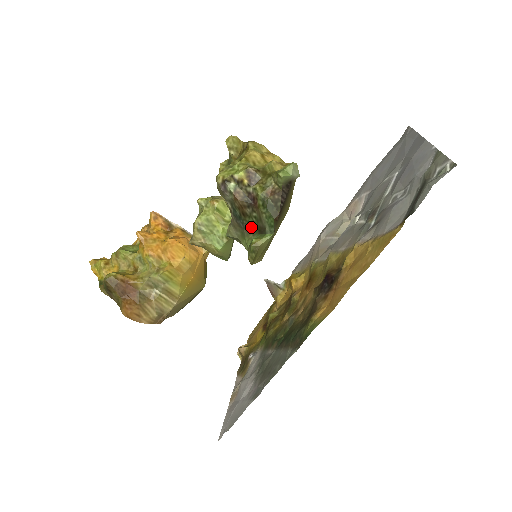
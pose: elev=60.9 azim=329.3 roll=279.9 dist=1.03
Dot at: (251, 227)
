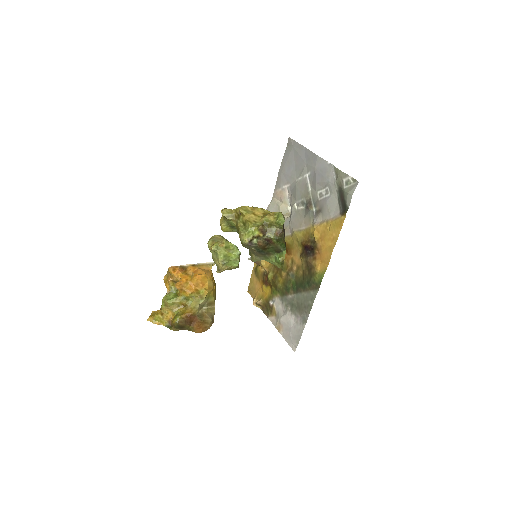
Dot at: (270, 252)
